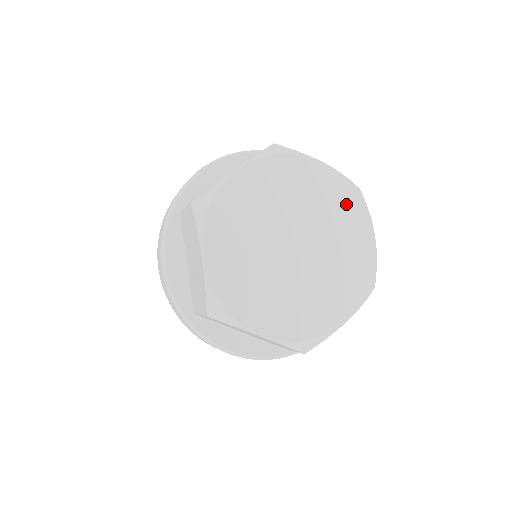
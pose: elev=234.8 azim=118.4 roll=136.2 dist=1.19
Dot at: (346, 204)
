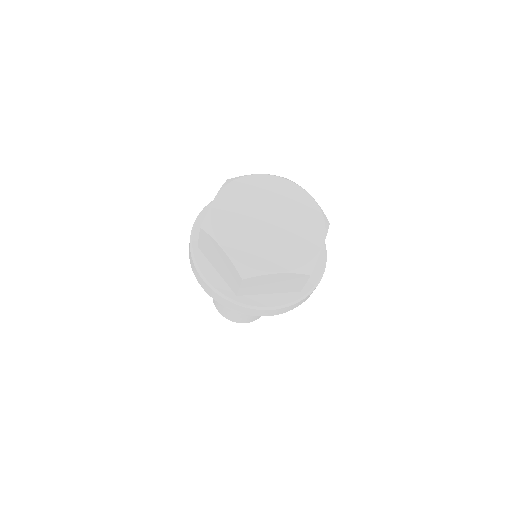
Dot at: (313, 219)
